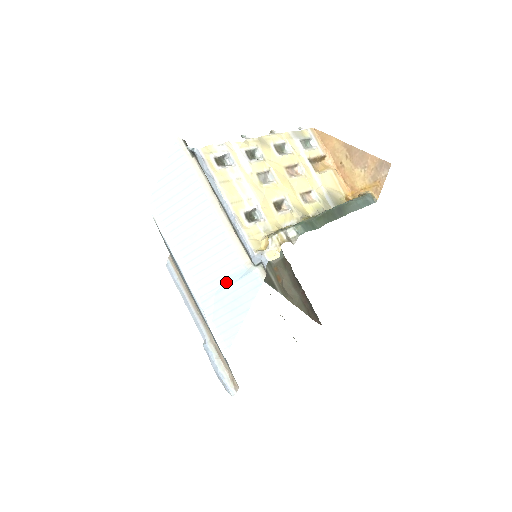
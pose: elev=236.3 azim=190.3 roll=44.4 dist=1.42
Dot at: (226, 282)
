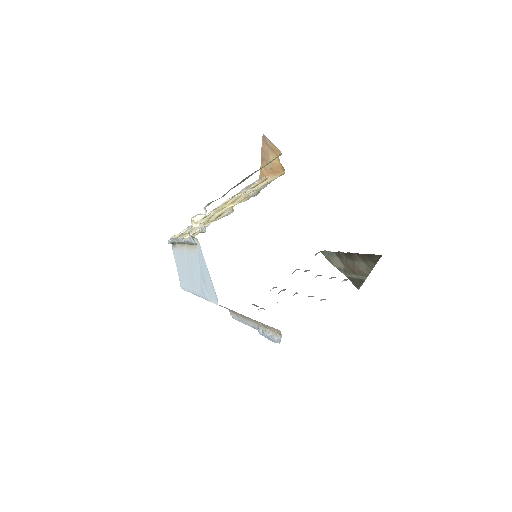
Dot at: (200, 270)
